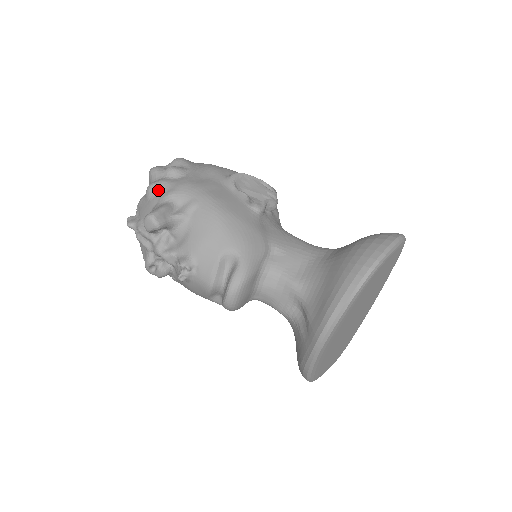
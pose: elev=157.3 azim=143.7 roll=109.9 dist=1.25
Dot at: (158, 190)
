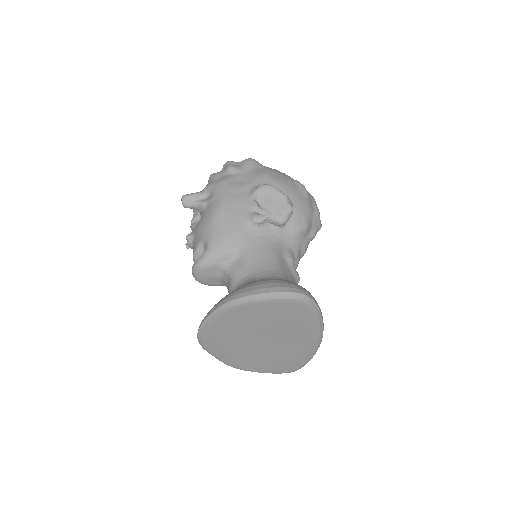
Dot at: (210, 180)
